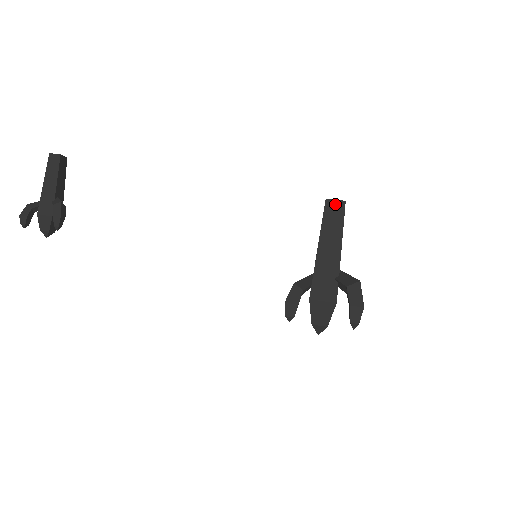
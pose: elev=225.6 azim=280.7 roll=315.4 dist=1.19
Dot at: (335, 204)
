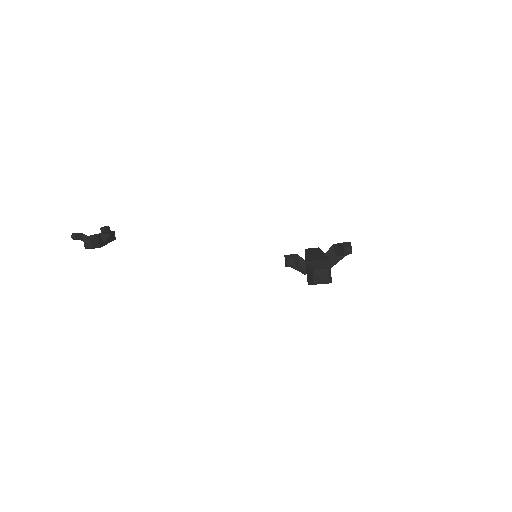
Dot at: (312, 248)
